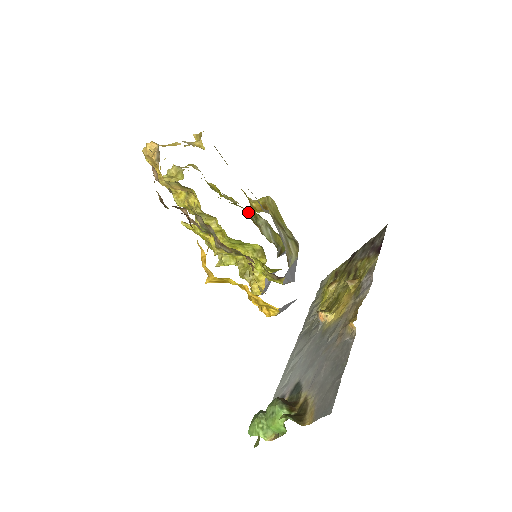
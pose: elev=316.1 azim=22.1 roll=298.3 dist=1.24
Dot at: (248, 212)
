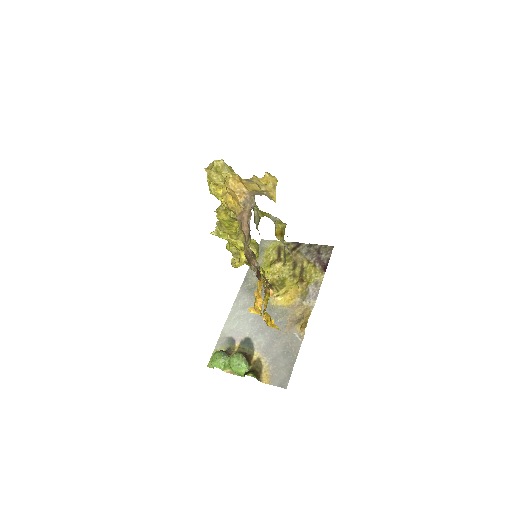
Dot at: occluded
